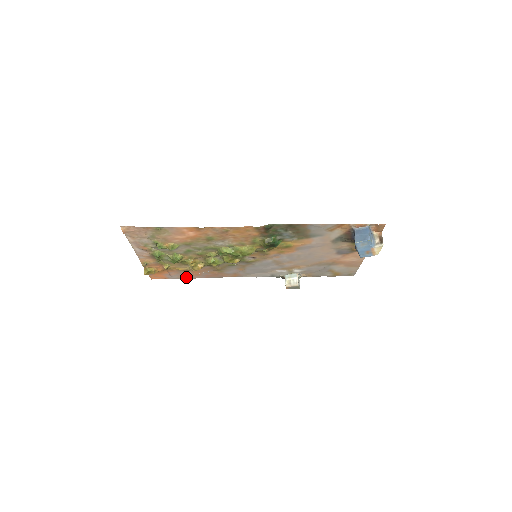
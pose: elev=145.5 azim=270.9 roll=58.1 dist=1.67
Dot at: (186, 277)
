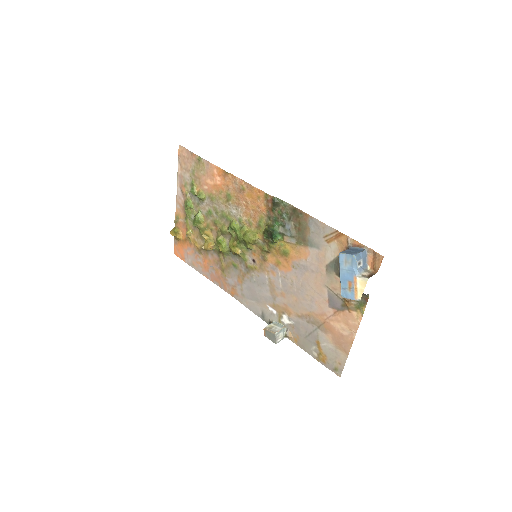
Dot at: (198, 268)
